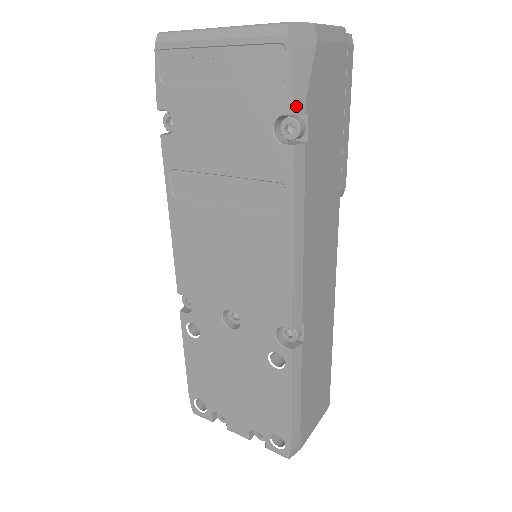
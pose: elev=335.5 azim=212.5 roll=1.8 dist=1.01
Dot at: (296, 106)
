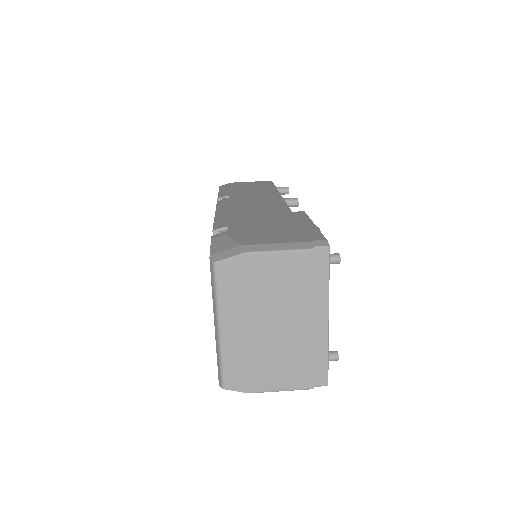
Dot at: occluded
